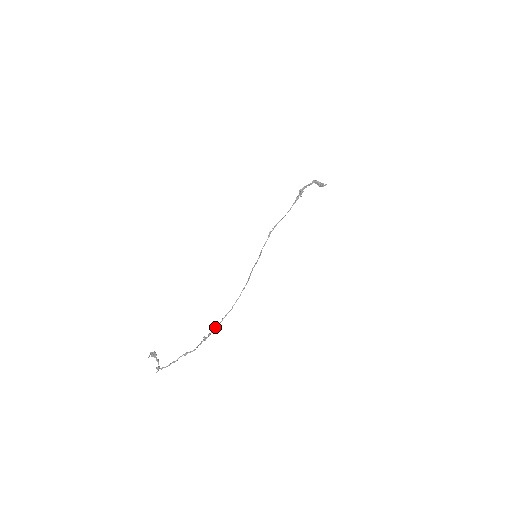
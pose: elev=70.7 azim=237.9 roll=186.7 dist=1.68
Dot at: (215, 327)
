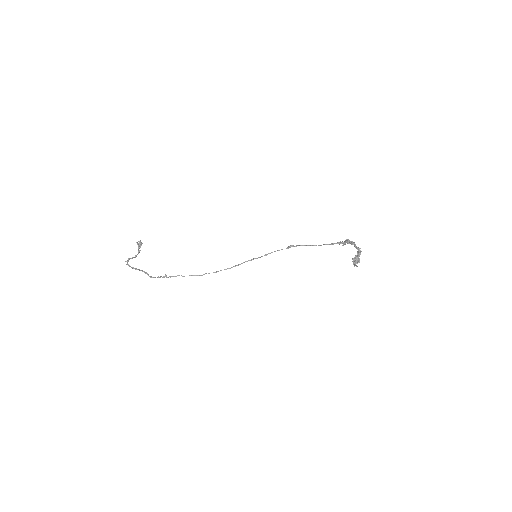
Dot at: occluded
